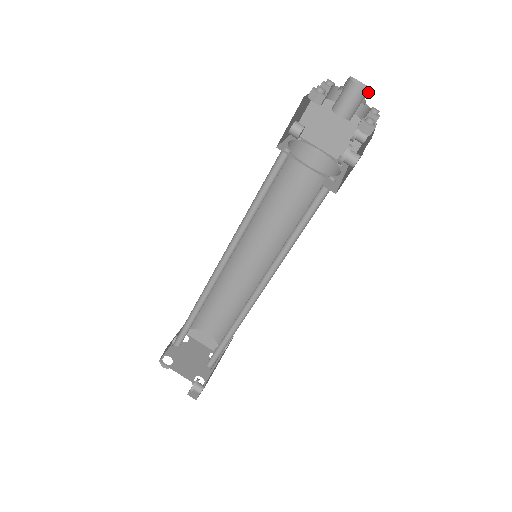
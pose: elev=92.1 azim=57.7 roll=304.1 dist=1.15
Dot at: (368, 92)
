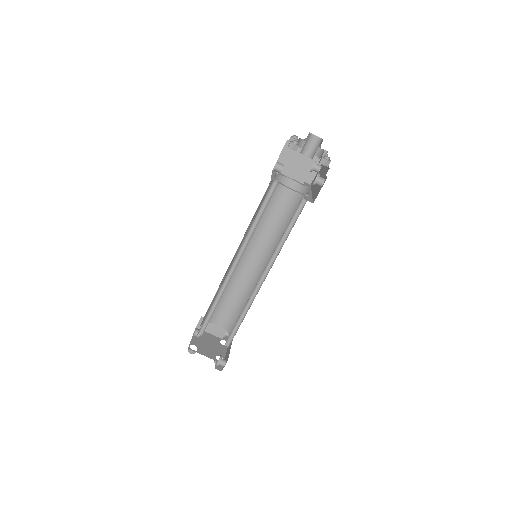
Dot at: (321, 141)
